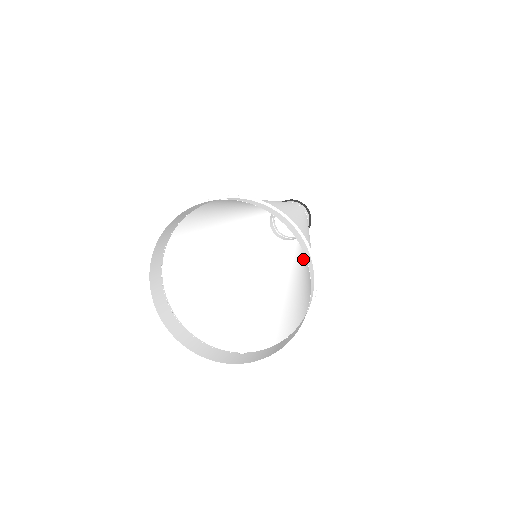
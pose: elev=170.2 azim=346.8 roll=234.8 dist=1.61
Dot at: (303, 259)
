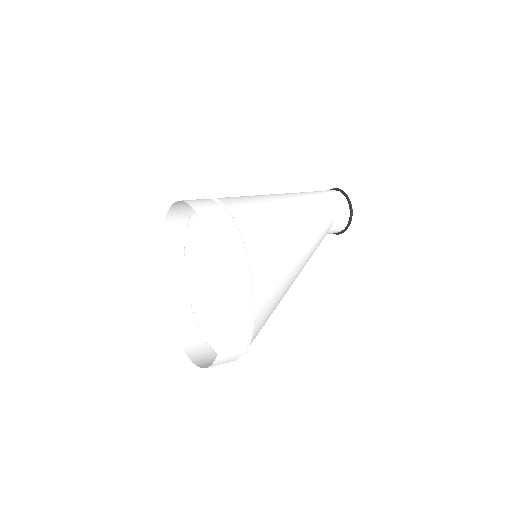
Dot at: (308, 229)
